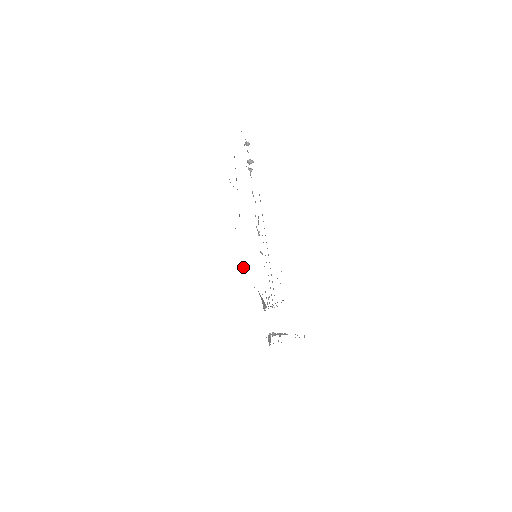
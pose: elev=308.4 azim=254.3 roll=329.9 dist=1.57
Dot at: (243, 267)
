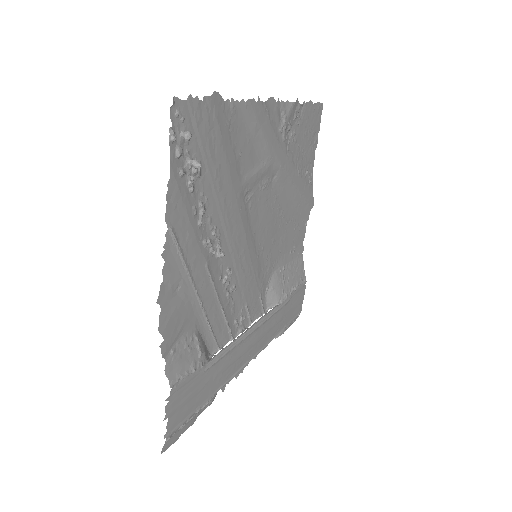
Dot at: (306, 223)
